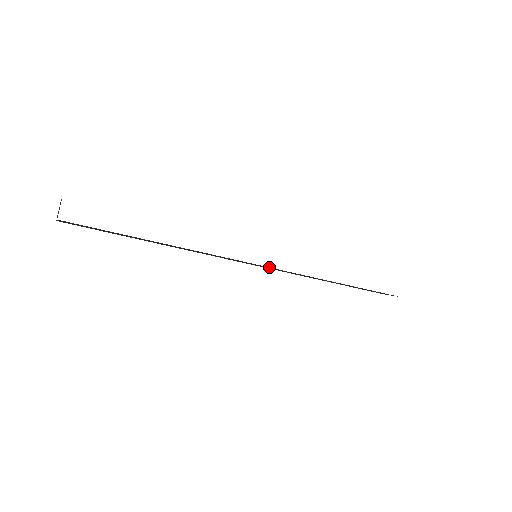
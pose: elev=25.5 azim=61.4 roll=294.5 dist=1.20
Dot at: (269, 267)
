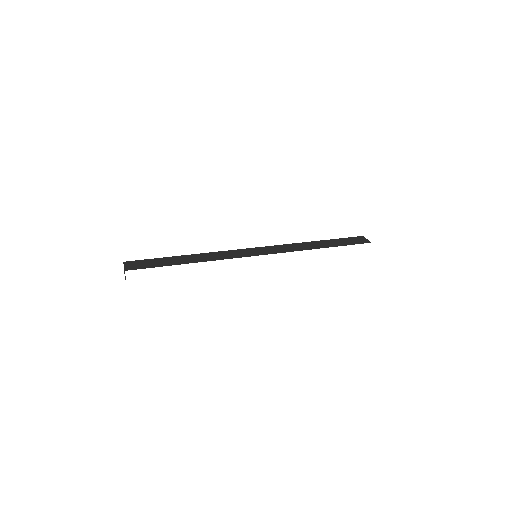
Dot at: occluded
